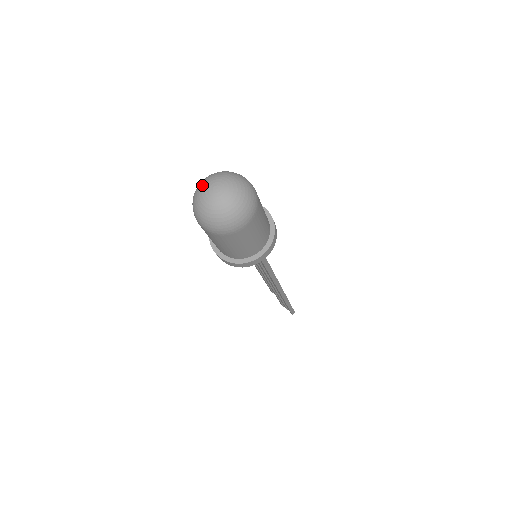
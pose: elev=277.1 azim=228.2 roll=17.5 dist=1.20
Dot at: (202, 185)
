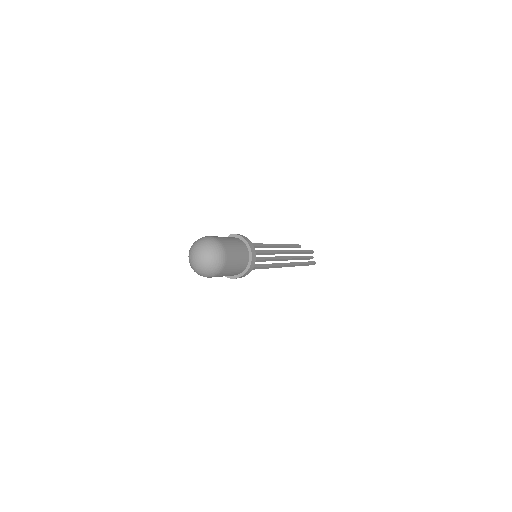
Dot at: (191, 251)
